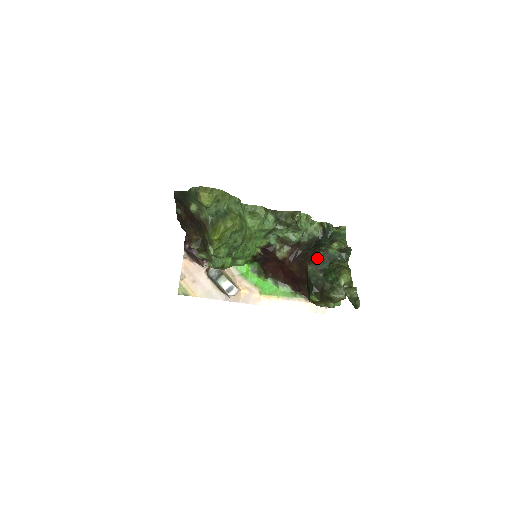
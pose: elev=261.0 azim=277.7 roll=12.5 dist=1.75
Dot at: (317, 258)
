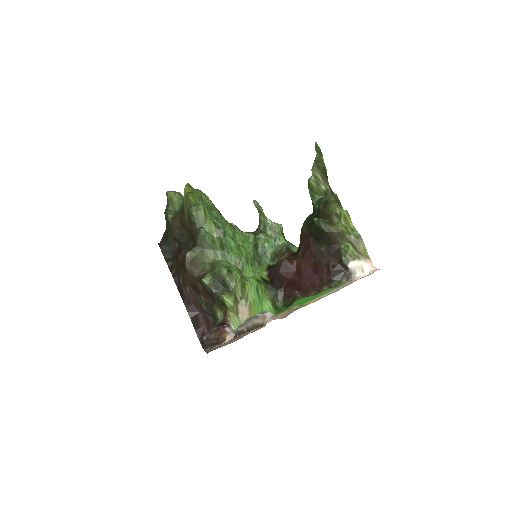
Dot at: occluded
